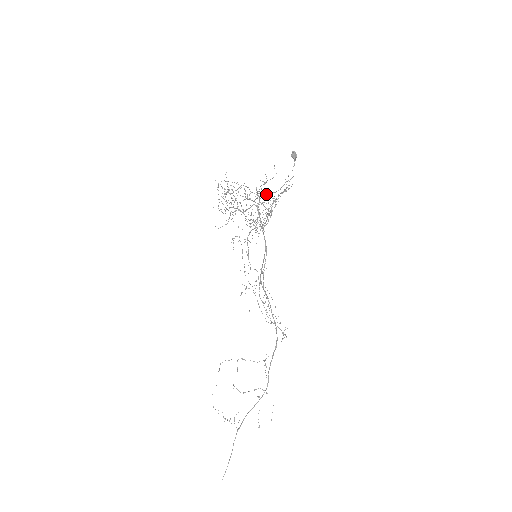
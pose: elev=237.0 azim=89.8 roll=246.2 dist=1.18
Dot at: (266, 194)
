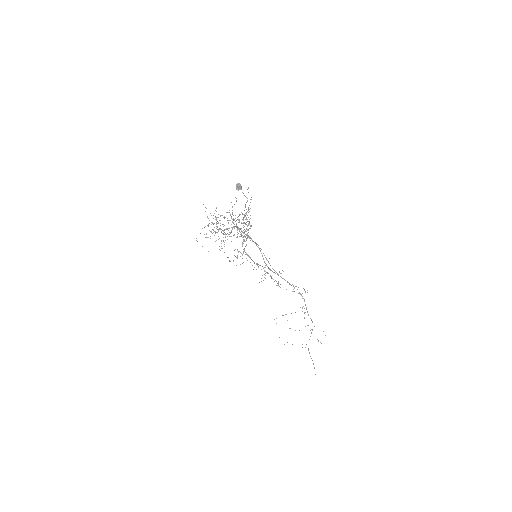
Dot at: (237, 217)
